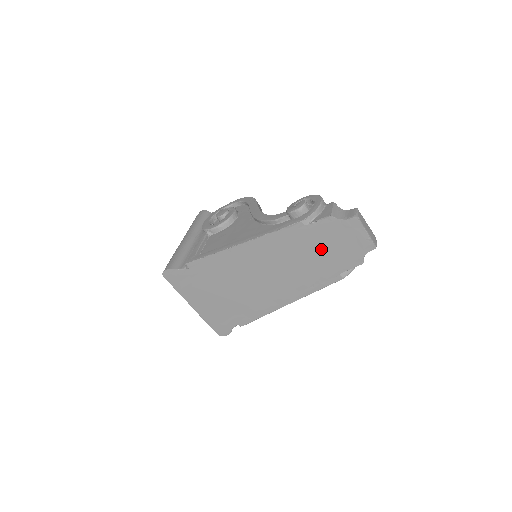
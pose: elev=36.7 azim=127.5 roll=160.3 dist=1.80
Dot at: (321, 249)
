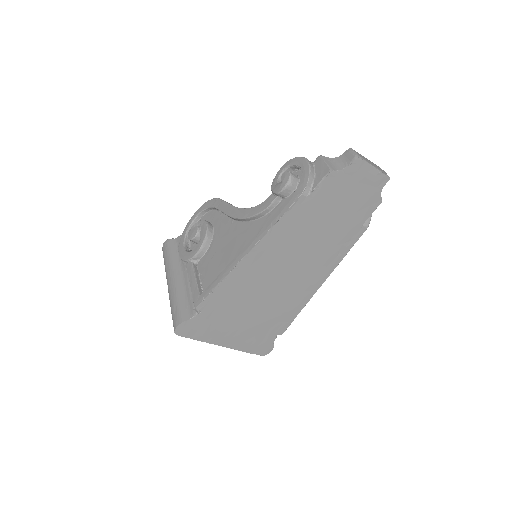
Dot at: (334, 211)
